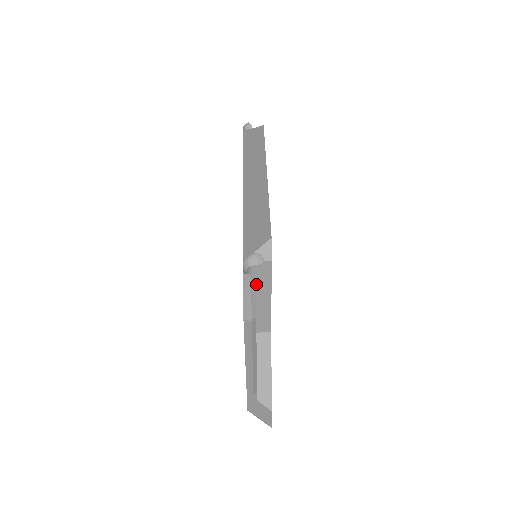
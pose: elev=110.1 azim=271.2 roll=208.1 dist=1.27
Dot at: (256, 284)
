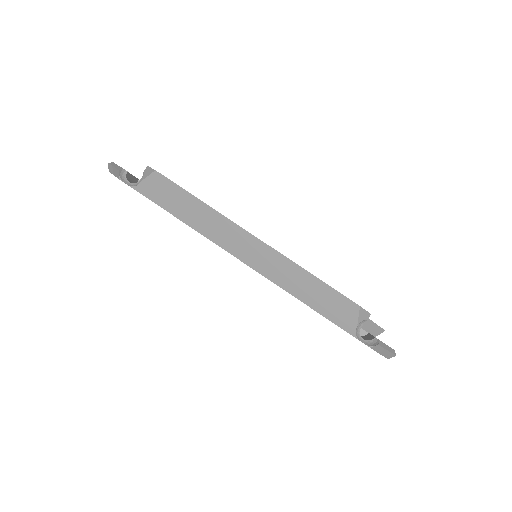
Dot at: occluded
